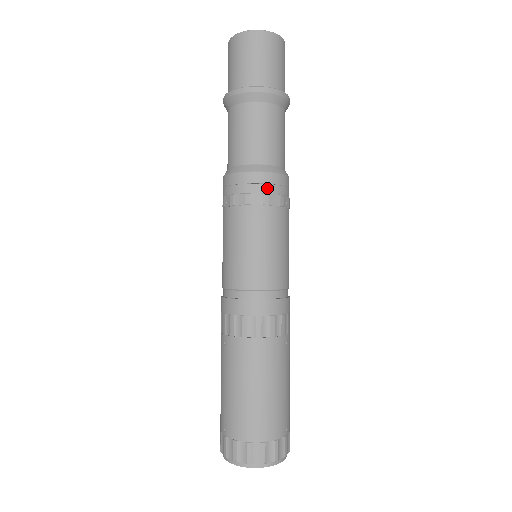
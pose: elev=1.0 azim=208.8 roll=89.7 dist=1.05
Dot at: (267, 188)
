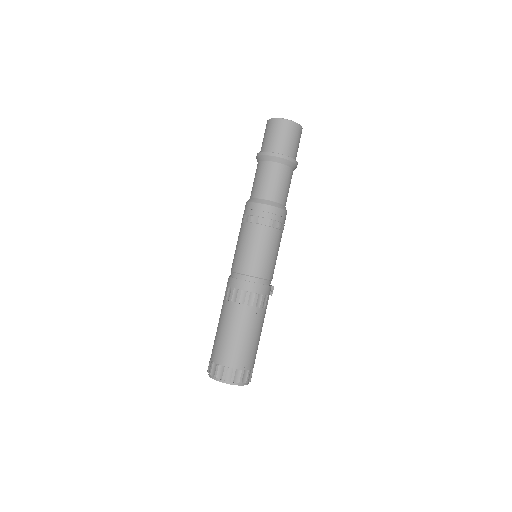
Dot at: (262, 214)
